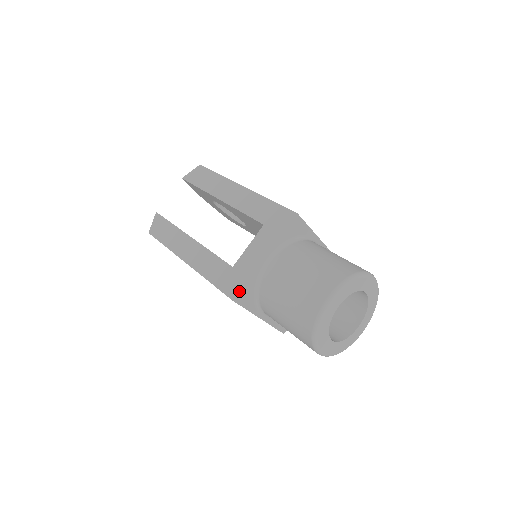
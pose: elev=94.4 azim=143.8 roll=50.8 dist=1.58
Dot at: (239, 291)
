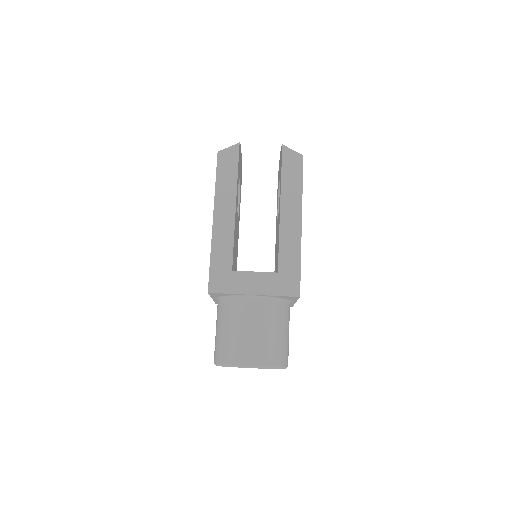
Dot at: (217, 292)
